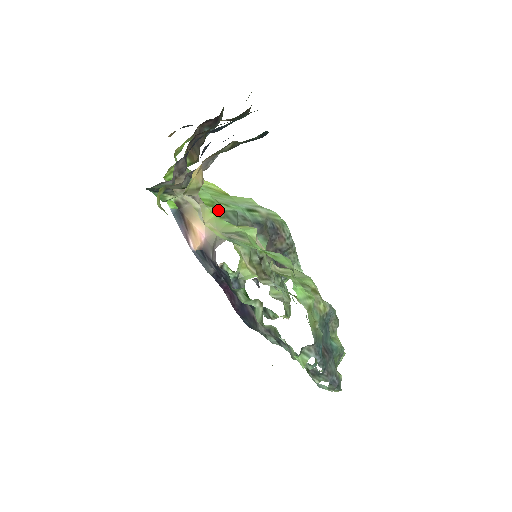
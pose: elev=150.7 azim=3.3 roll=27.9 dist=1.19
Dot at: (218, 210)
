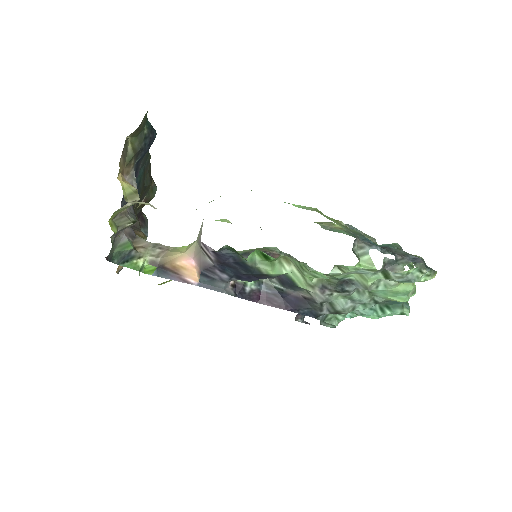
Dot at: occluded
